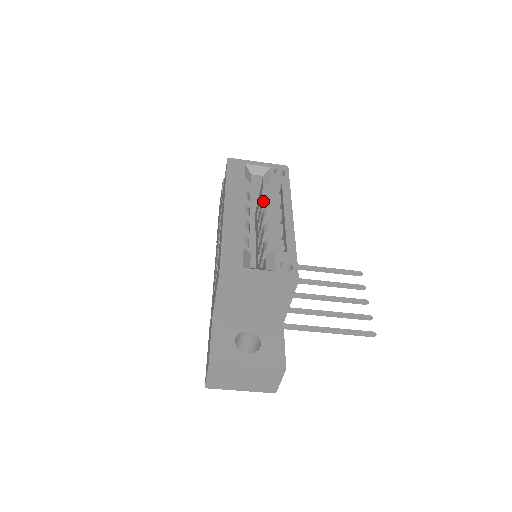
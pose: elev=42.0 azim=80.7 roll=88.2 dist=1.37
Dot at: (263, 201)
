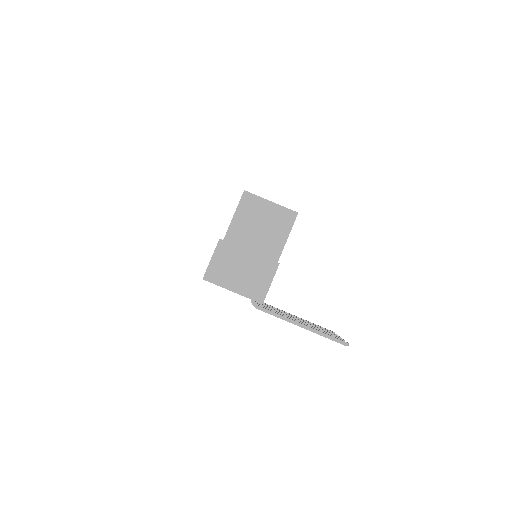
Dot at: occluded
